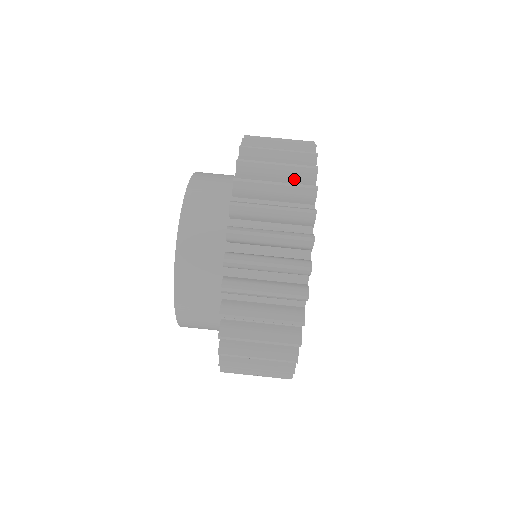
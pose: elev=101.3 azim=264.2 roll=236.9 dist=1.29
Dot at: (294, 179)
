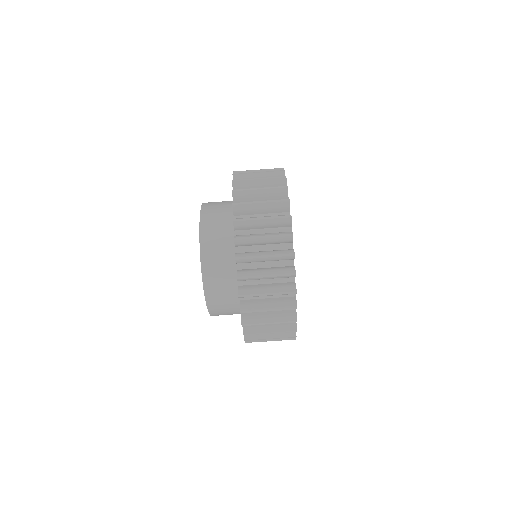
Dot at: (273, 197)
